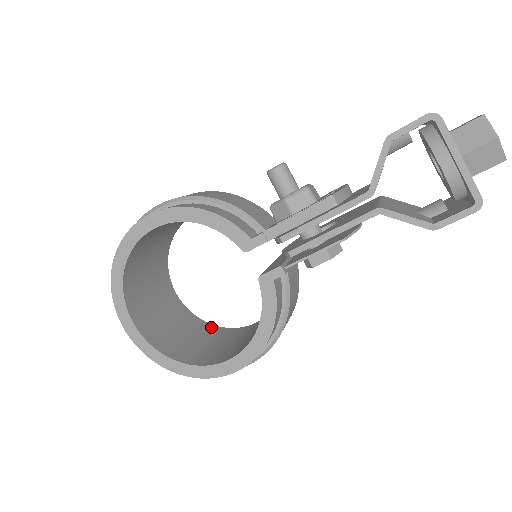
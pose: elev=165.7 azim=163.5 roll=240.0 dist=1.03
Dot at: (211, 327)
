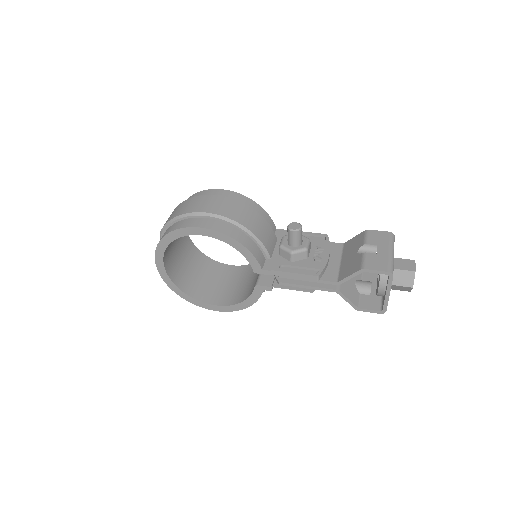
Dot at: (203, 257)
